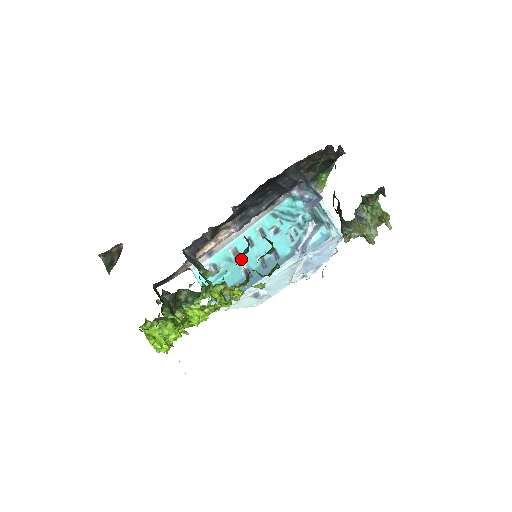
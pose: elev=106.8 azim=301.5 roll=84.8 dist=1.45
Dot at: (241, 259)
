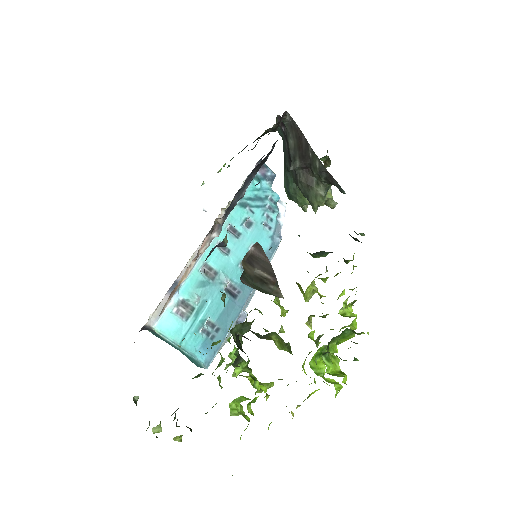
Dot at: (220, 276)
